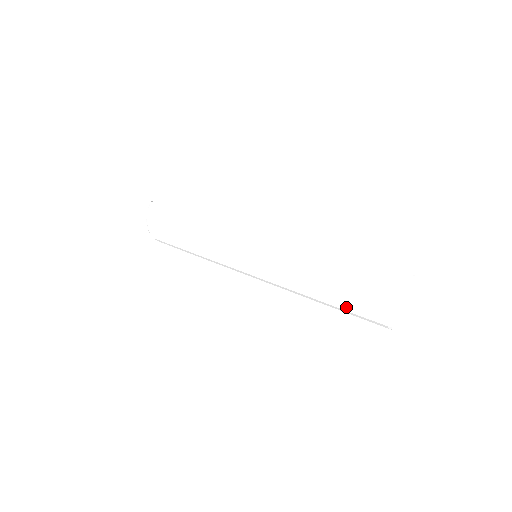
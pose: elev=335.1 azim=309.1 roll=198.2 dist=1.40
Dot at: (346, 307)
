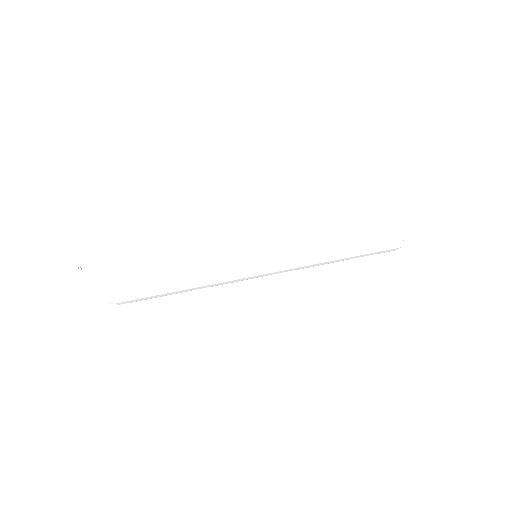
Dot at: (370, 247)
